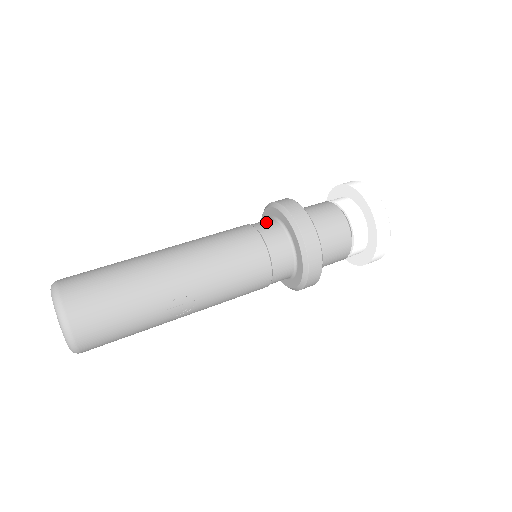
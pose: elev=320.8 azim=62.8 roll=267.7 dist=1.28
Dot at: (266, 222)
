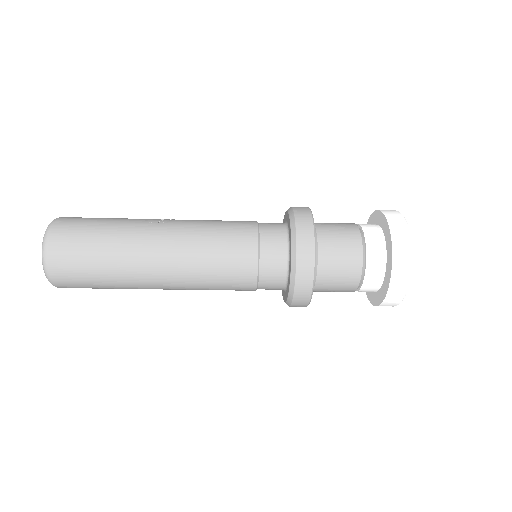
Dot at: occluded
